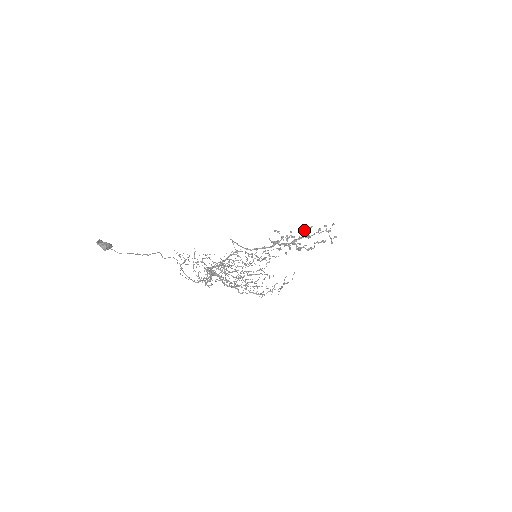
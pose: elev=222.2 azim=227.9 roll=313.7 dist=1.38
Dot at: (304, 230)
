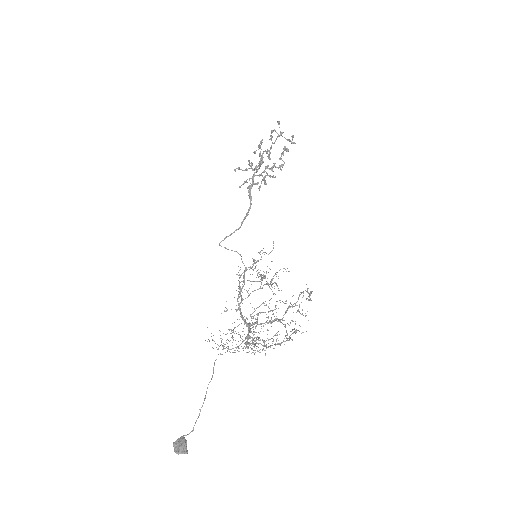
Dot at: occluded
